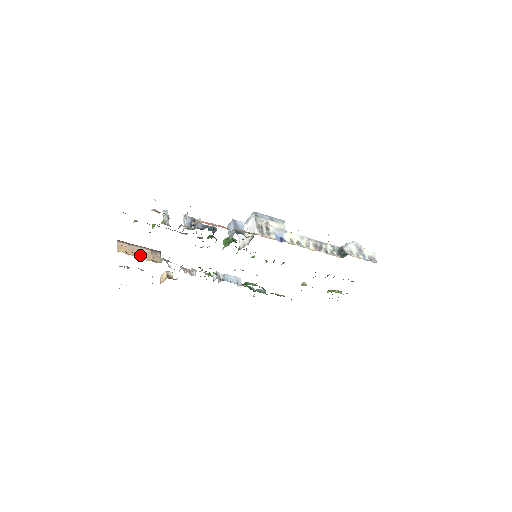
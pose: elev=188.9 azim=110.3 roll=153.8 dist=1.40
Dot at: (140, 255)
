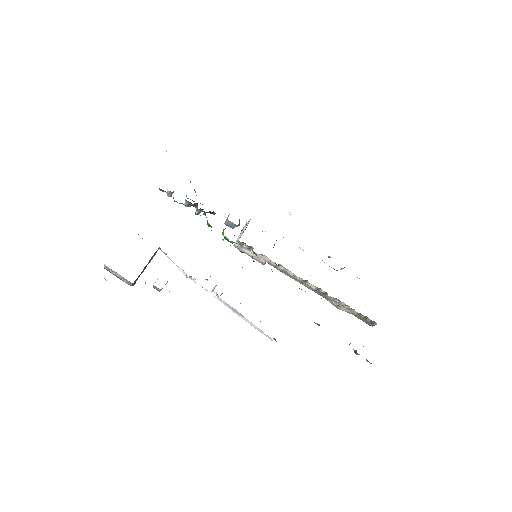
Dot at: occluded
